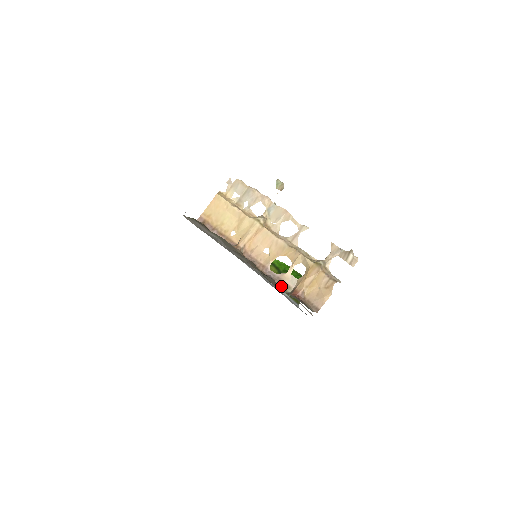
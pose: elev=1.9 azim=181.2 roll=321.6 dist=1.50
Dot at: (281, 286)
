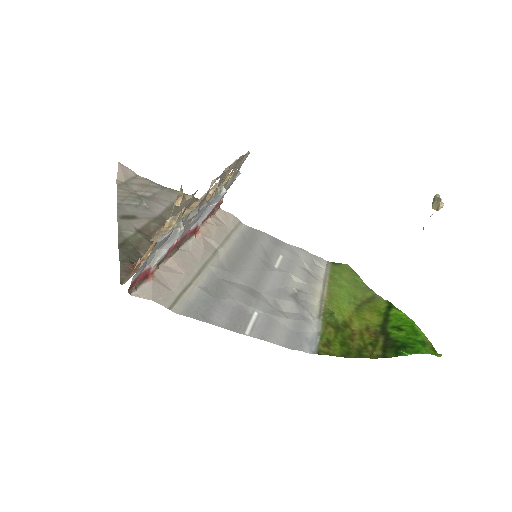
Dot at: occluded
